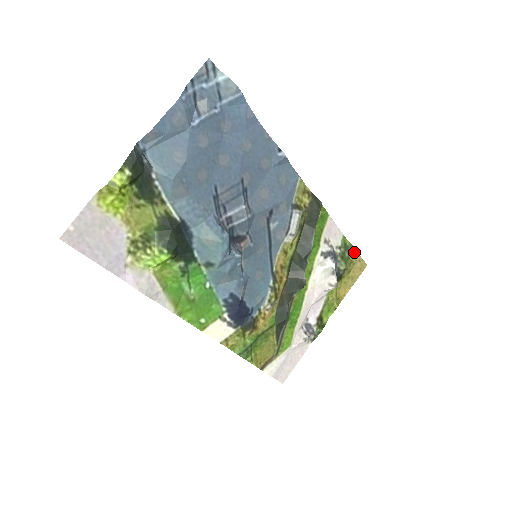
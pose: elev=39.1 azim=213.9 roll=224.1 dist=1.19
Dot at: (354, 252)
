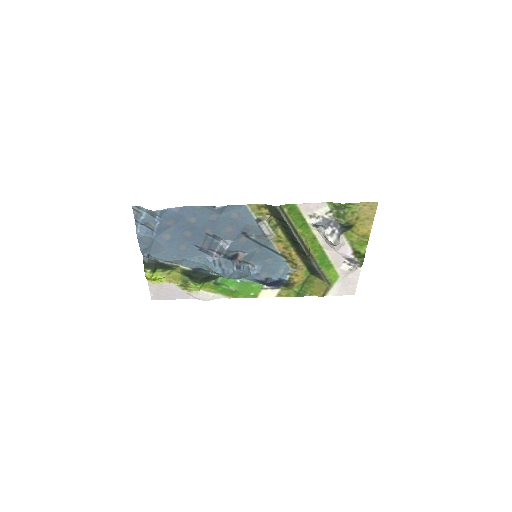
Dot at: (350, 205)
